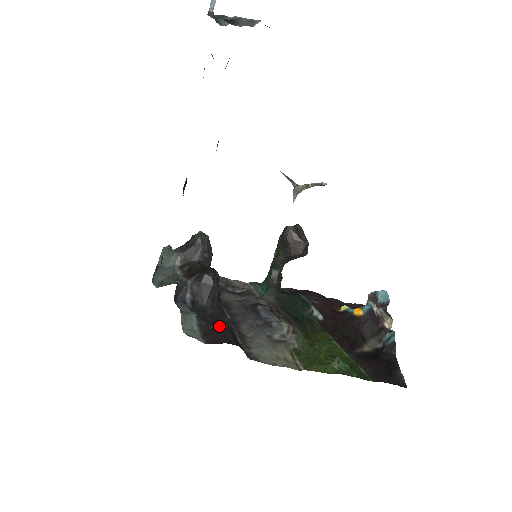
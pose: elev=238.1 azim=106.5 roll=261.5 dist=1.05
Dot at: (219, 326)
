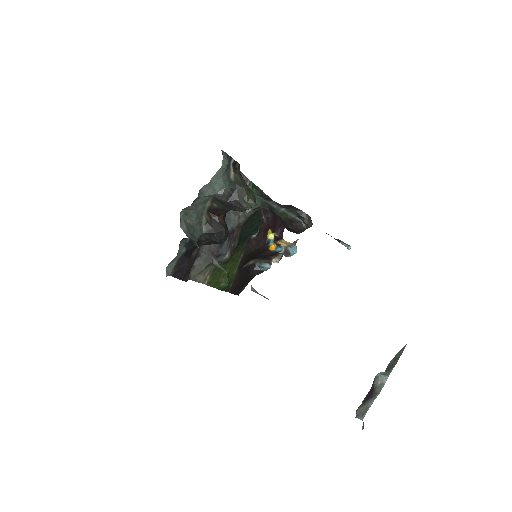
Dot at: (190, 260)
